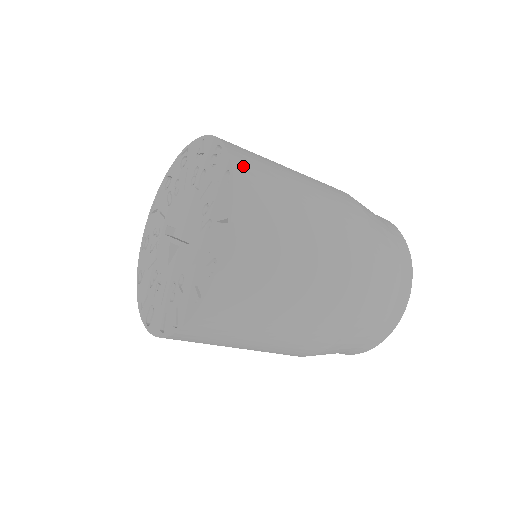
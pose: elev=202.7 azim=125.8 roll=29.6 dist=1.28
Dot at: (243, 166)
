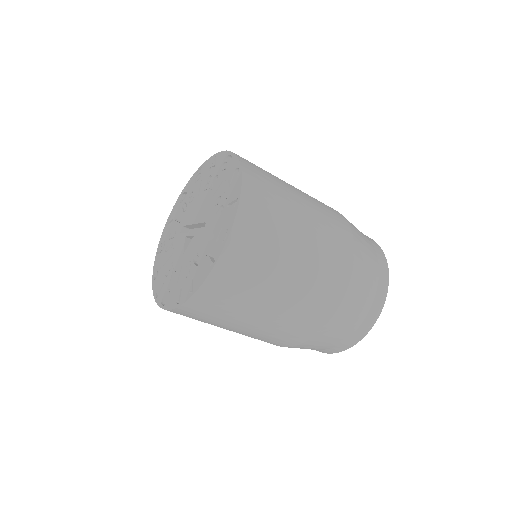
Dot at: (249, 166)
